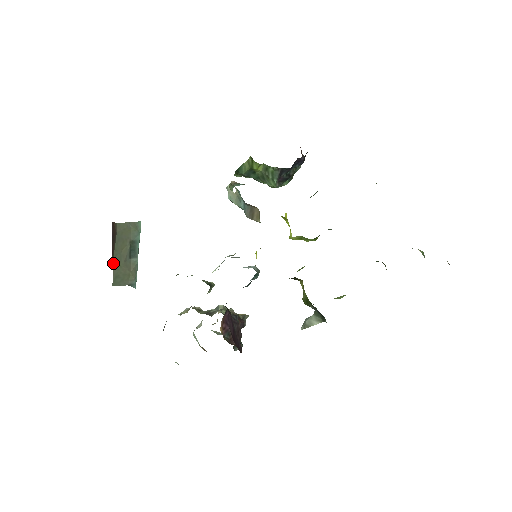
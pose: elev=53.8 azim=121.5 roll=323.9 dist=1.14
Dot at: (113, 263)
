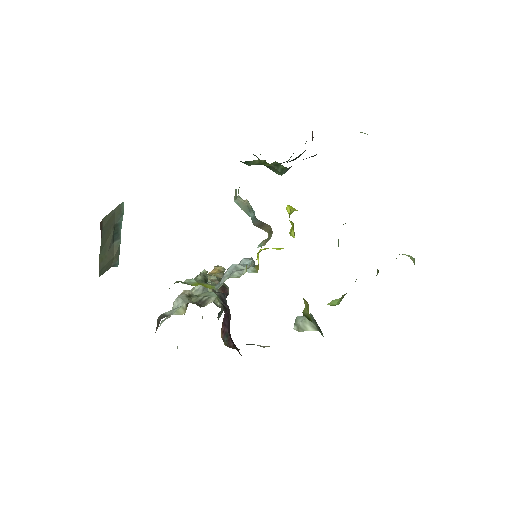
Dot at: (99, 258)
